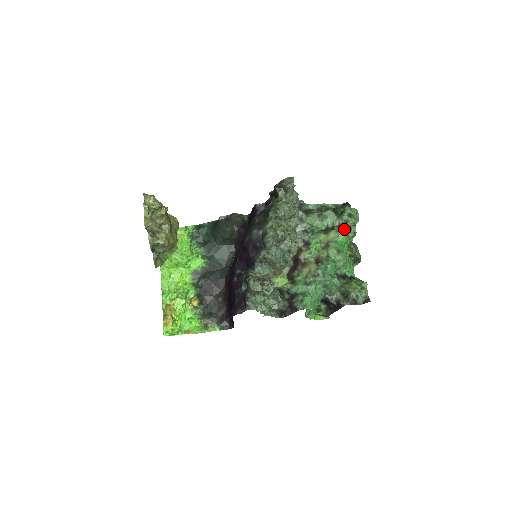
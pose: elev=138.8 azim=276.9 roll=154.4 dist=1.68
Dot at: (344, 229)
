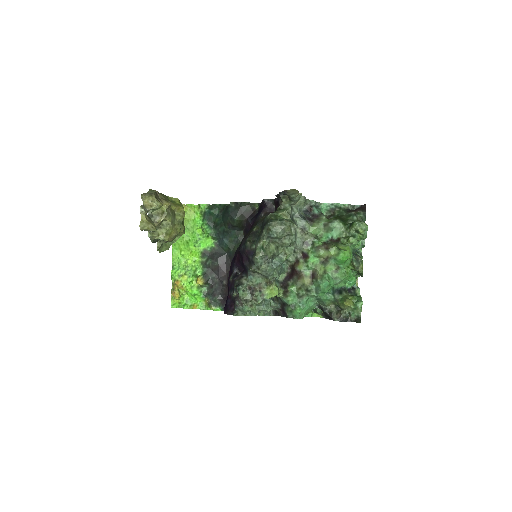
Dot at: (349, 243)
